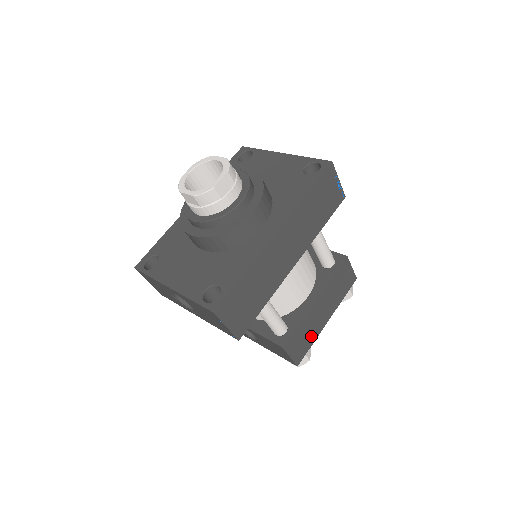
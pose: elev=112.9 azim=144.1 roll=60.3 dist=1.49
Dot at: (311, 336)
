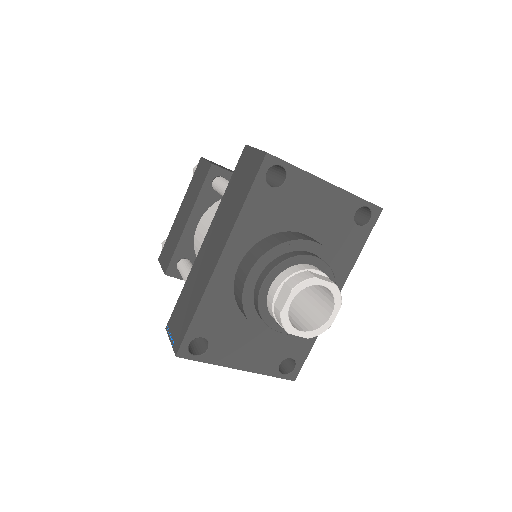
Dot at: occluded
